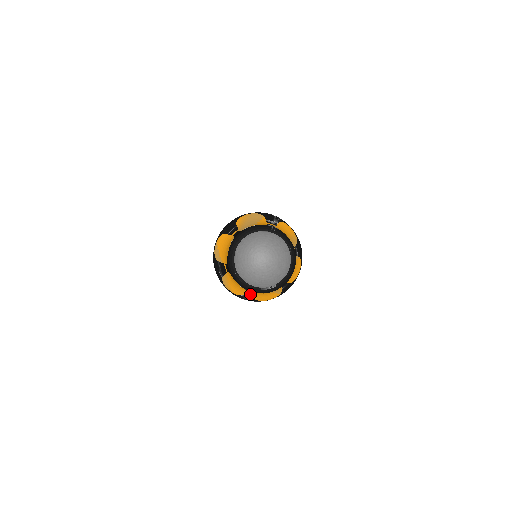
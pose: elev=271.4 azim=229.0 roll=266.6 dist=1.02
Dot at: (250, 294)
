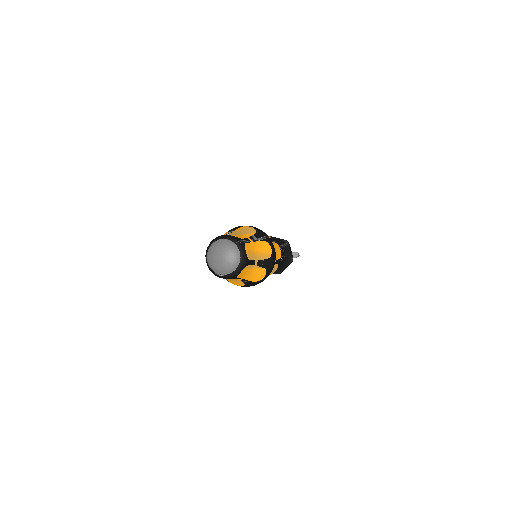
Dot at: occluded
